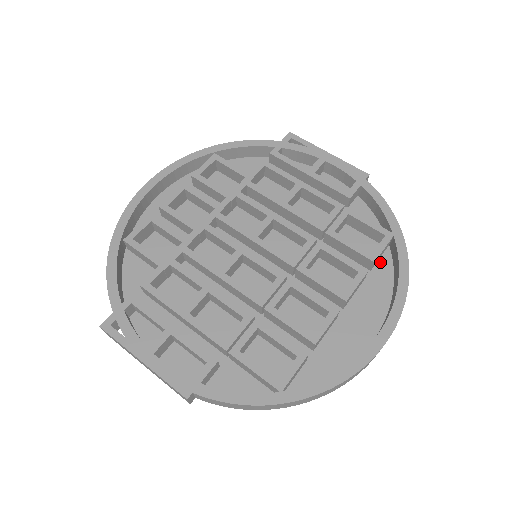
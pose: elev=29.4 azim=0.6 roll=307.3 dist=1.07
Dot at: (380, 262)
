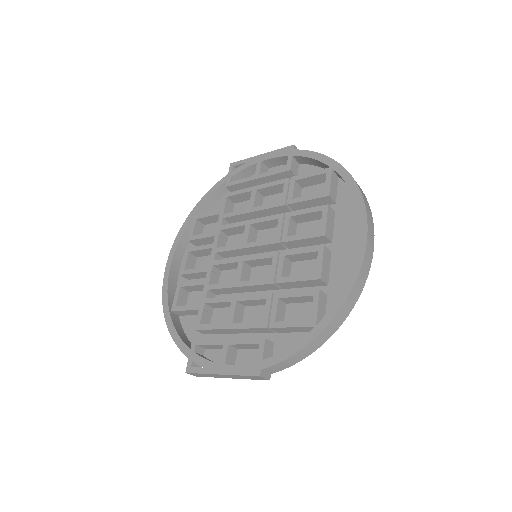
Dot at: (339, 193)
